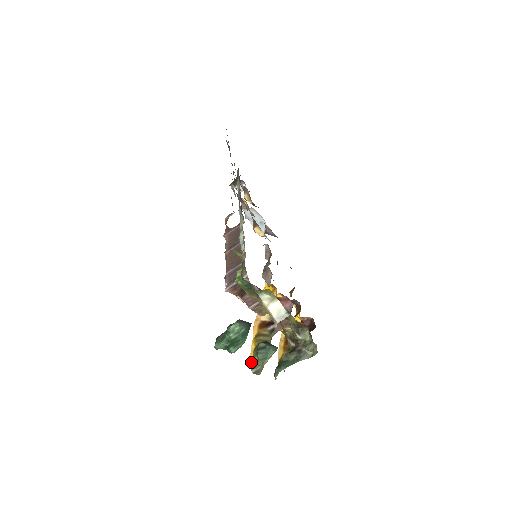
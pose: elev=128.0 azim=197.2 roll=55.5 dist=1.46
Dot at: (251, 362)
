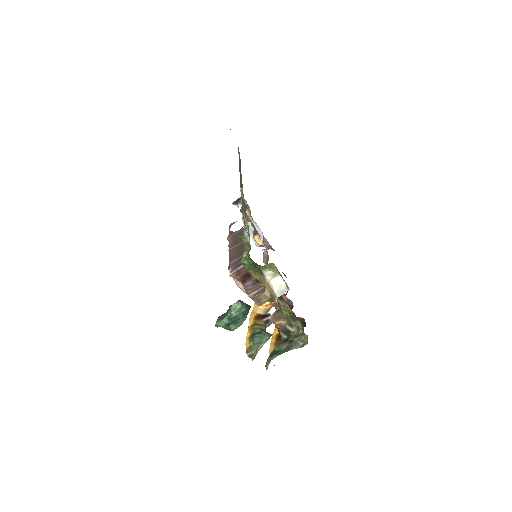
Dot at: (246, 347)
